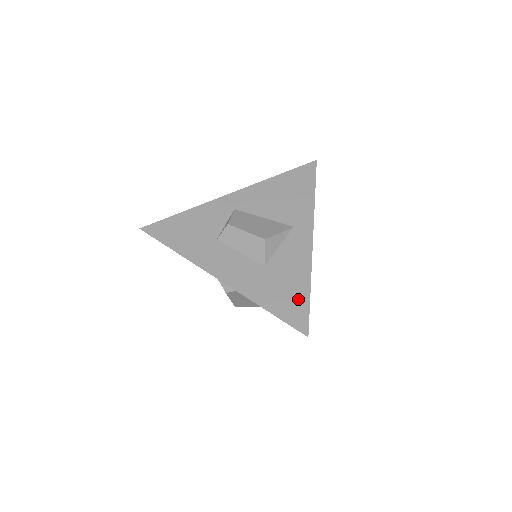
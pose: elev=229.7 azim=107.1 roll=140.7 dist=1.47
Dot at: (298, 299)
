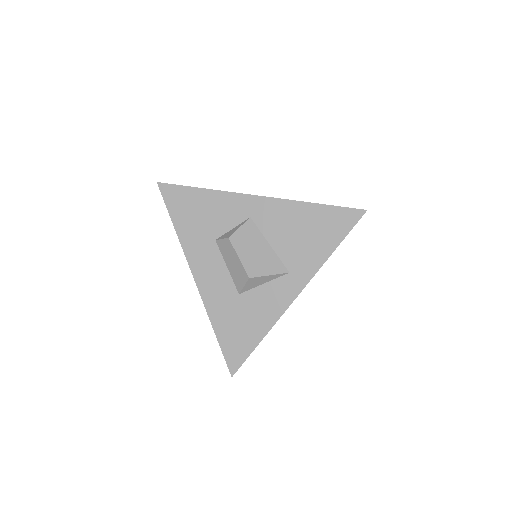
Dot at: (246, 342)
